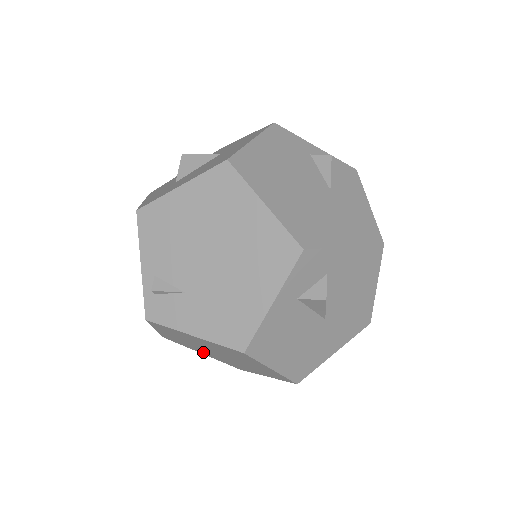
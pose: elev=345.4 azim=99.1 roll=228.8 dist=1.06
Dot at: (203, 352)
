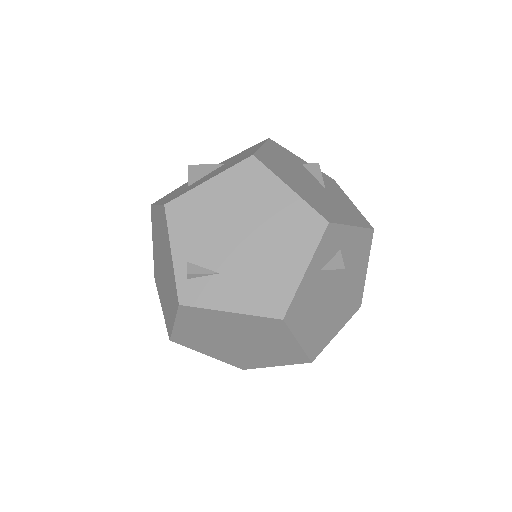
Dot at: (213, 350)
